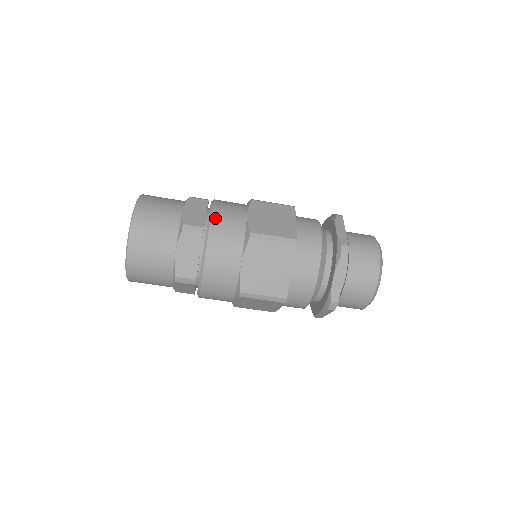
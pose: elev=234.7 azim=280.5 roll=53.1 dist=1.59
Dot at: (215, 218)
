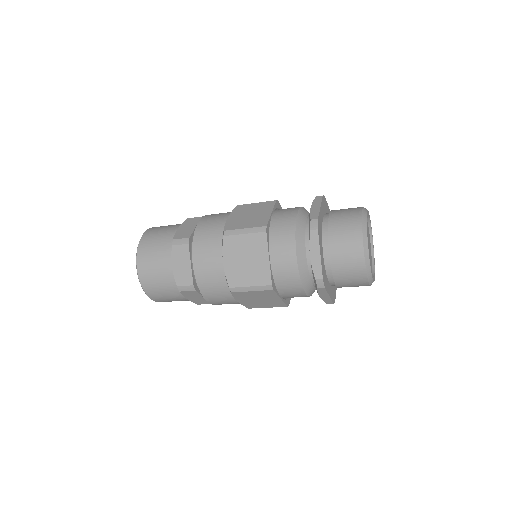
Dot at: (198, 276)
